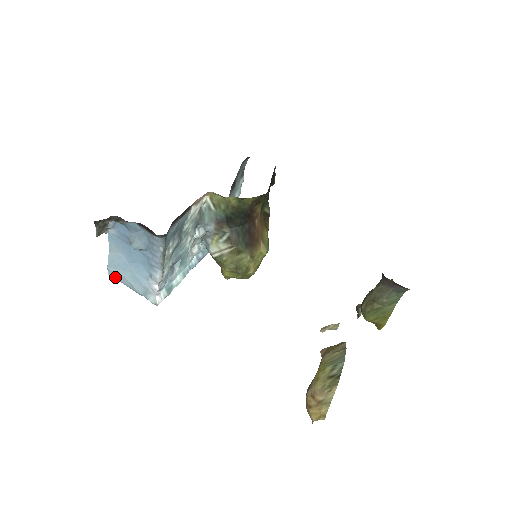
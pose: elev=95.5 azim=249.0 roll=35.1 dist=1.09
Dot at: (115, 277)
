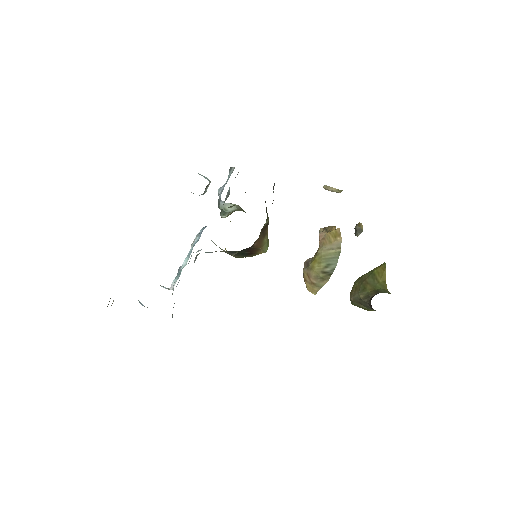
Dot at: occluded
